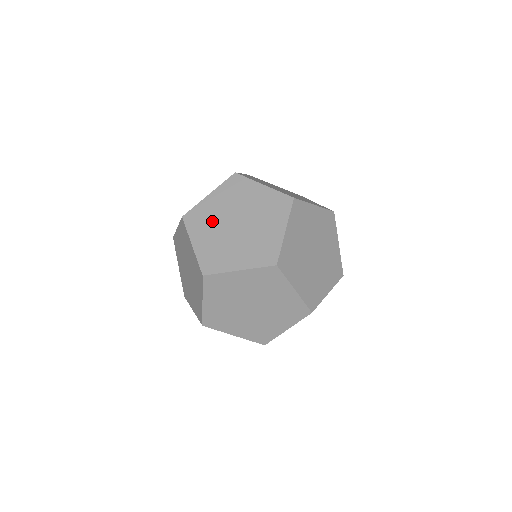
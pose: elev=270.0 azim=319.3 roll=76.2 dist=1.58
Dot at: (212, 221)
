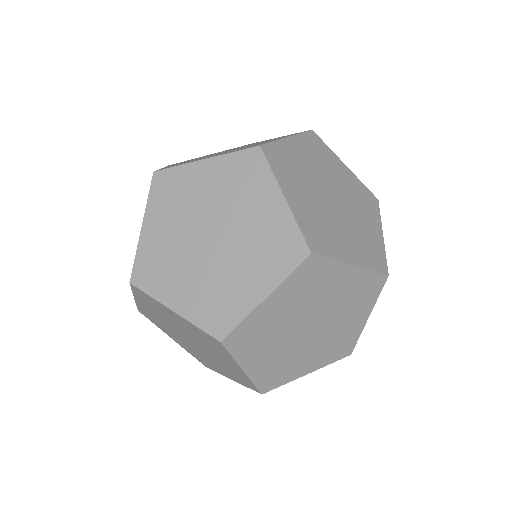
Dot at: (166, 327)
